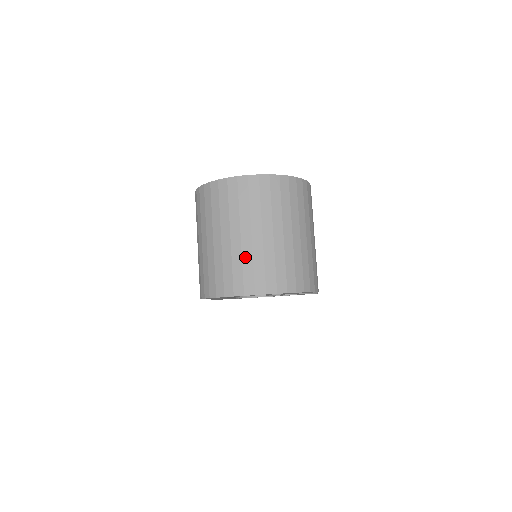
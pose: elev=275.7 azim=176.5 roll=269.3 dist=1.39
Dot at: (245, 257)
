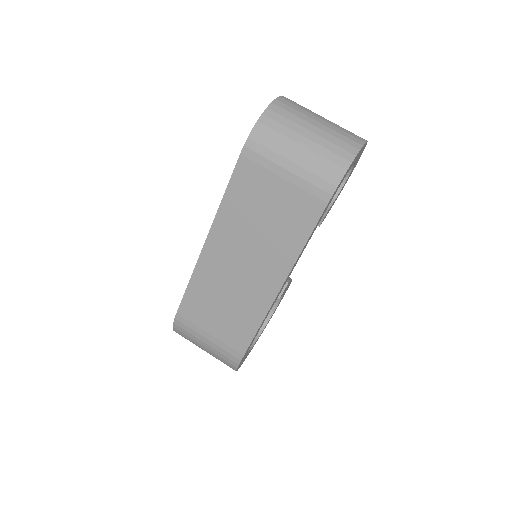
Dot at: (336, 130)
